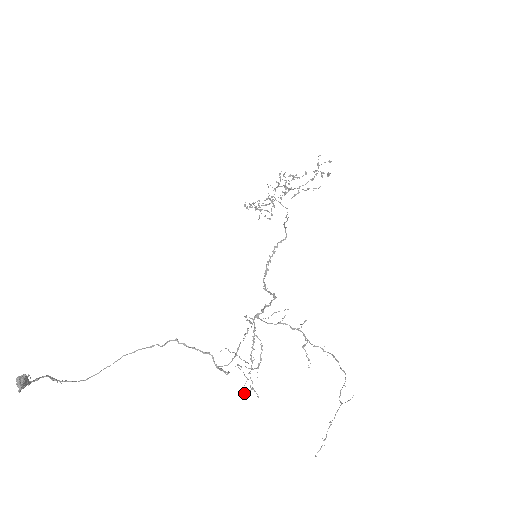
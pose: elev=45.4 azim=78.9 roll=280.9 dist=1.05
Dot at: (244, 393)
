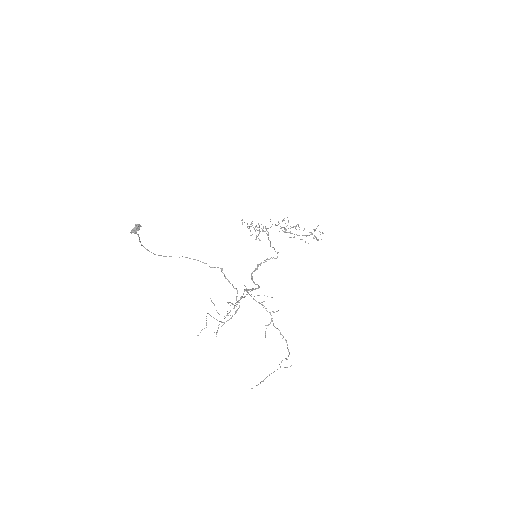
Dot at: (198, 335)
